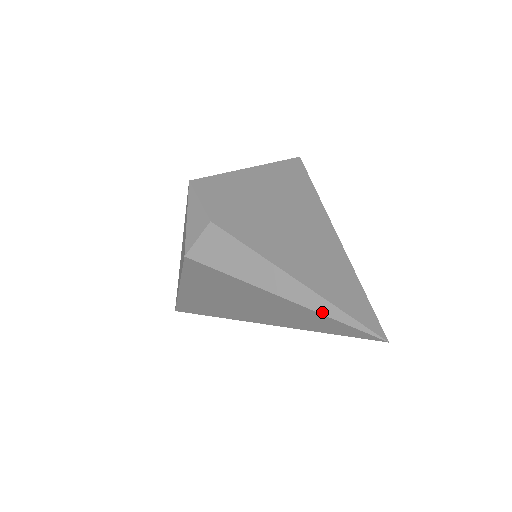
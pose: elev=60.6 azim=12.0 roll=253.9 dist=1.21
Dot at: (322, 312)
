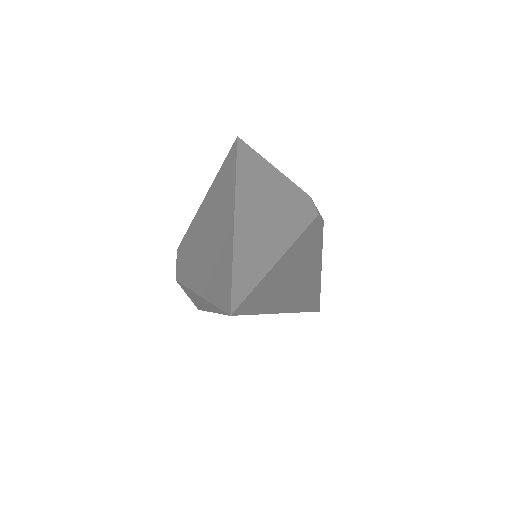
Dot at: (216, 312)
